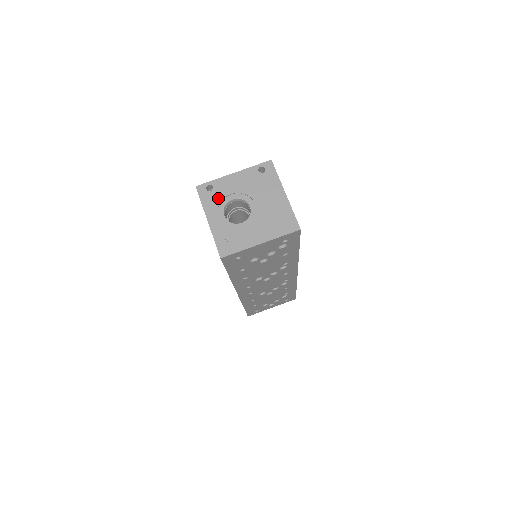
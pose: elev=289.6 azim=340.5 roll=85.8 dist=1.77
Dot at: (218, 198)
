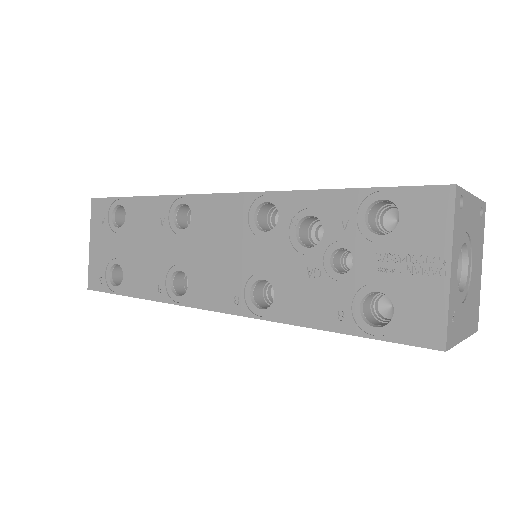
Dot at: (462, 230)
